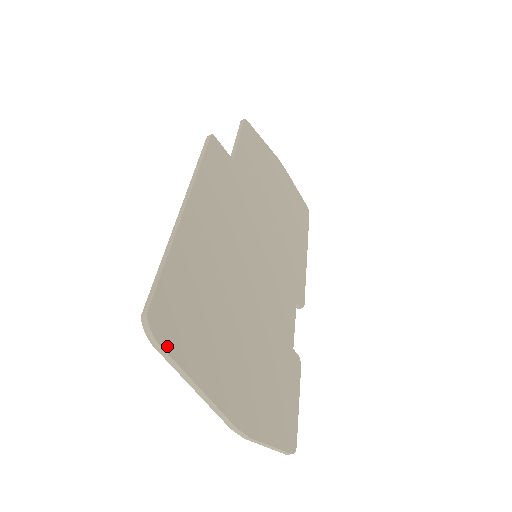
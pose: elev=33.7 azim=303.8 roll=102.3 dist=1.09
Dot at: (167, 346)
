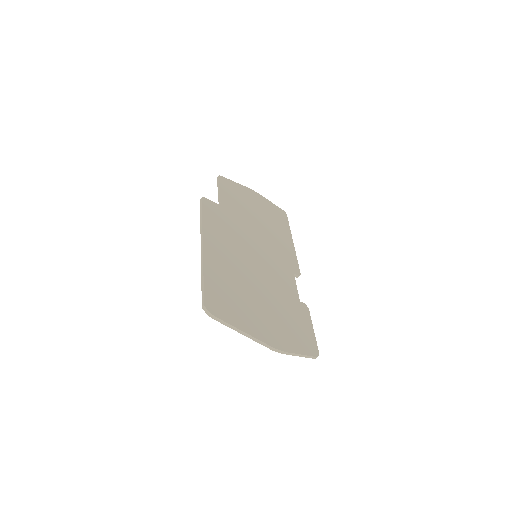
Dot at: (220, 317)
